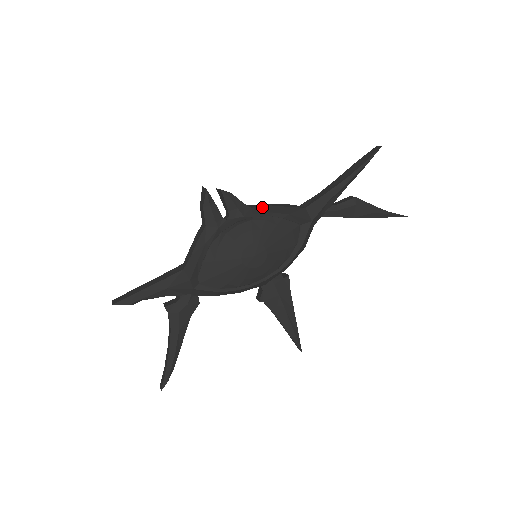
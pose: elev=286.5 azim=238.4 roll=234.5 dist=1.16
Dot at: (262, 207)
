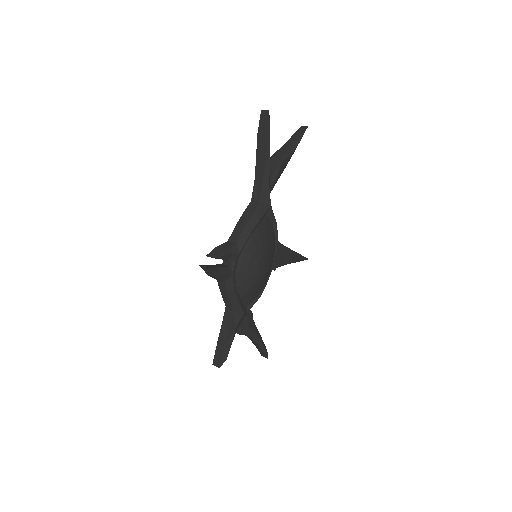
Dot at: (241, 235)
